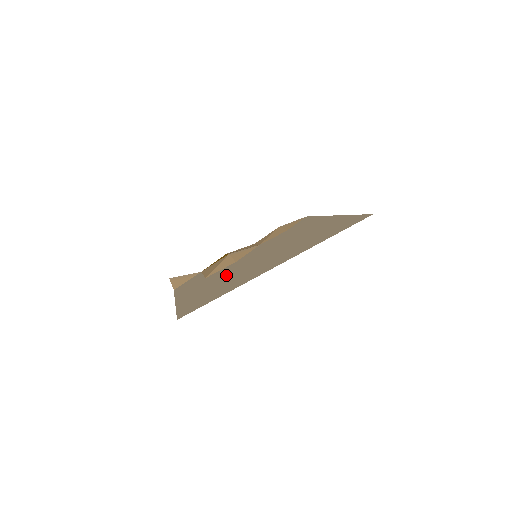
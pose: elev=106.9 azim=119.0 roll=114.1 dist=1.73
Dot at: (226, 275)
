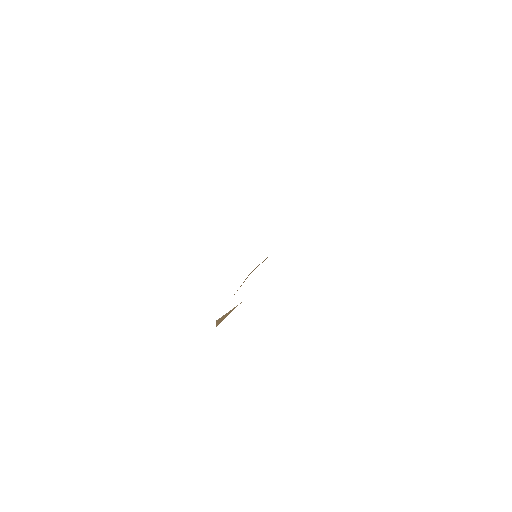
Dot at: occluded
